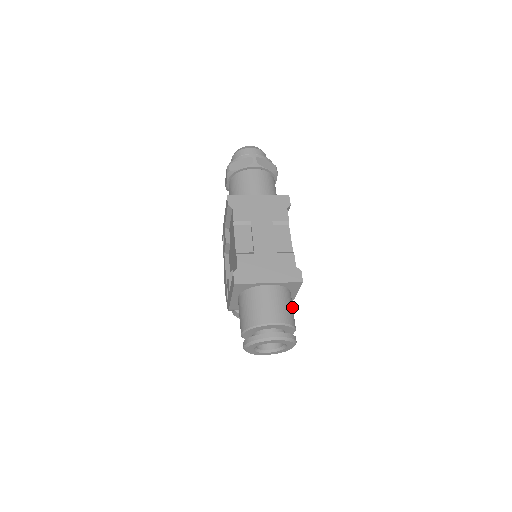
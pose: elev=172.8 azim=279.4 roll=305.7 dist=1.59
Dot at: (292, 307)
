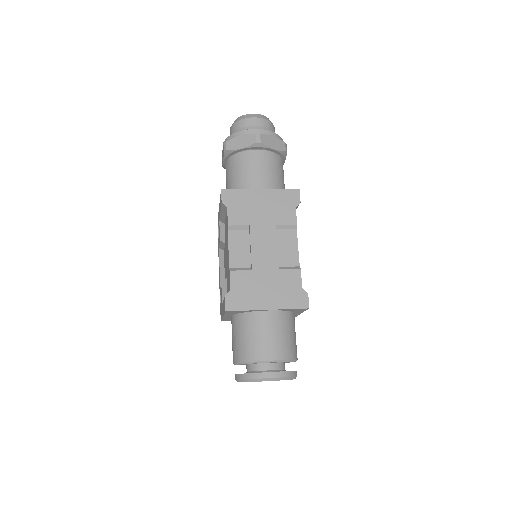
Dot at: (294, 333)
